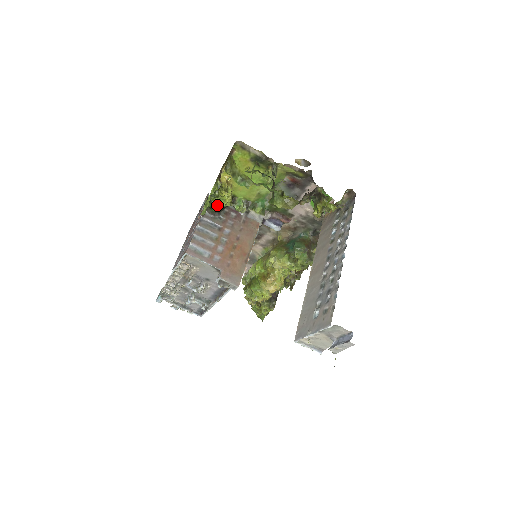
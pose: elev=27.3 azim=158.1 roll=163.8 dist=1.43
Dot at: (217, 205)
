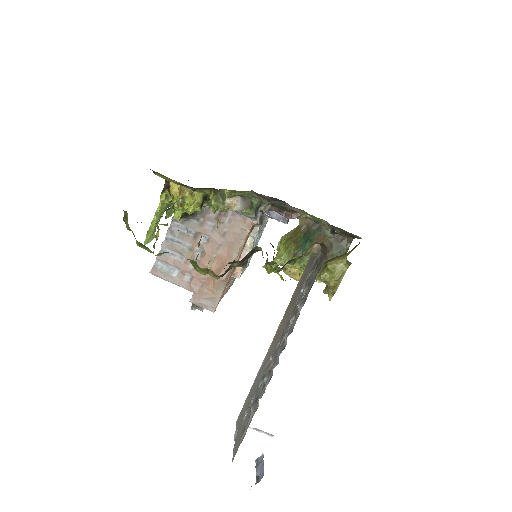
Dot at: (178, 216)
